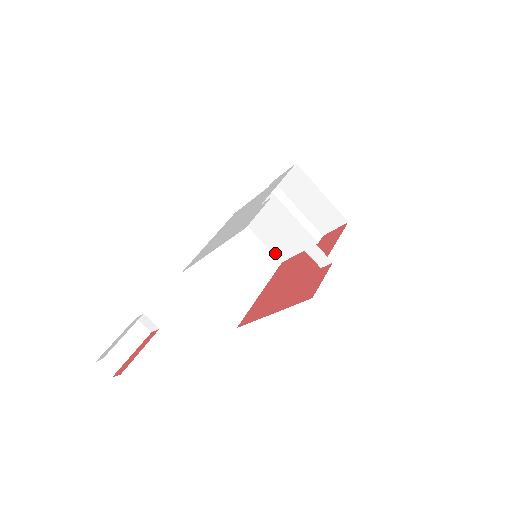
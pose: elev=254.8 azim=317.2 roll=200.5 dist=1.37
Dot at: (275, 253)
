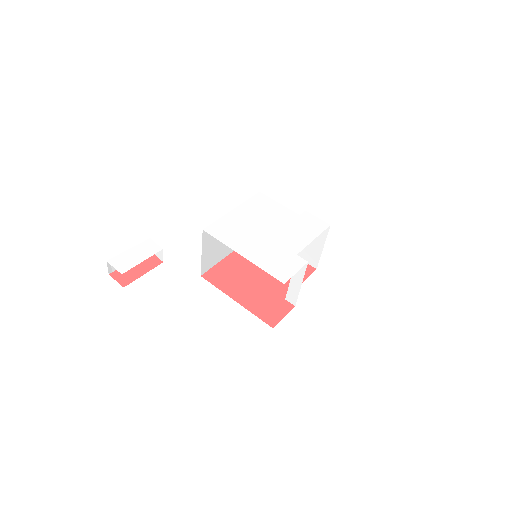
Dot at: occluded
